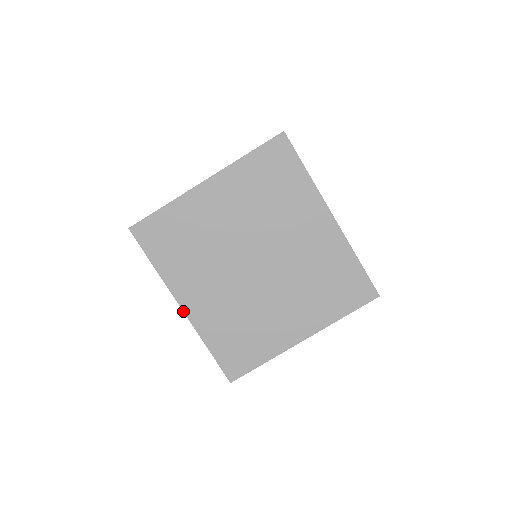
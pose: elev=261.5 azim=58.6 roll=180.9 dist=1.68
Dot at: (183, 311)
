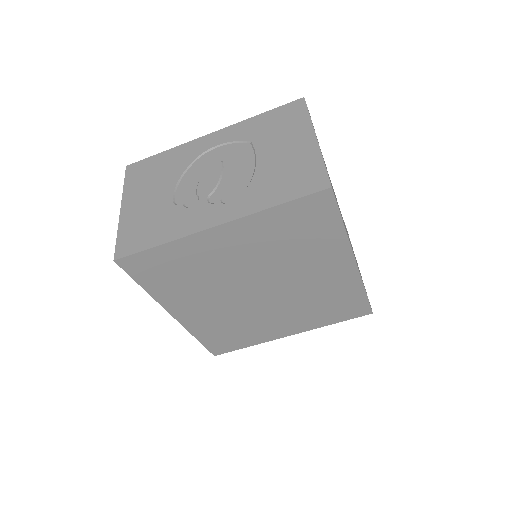
Dot at: (174, 318)
